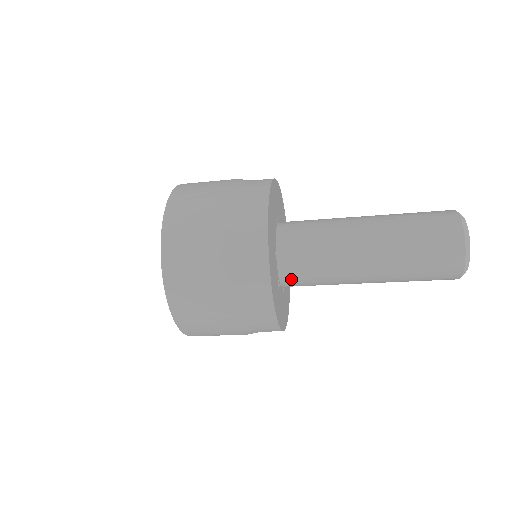
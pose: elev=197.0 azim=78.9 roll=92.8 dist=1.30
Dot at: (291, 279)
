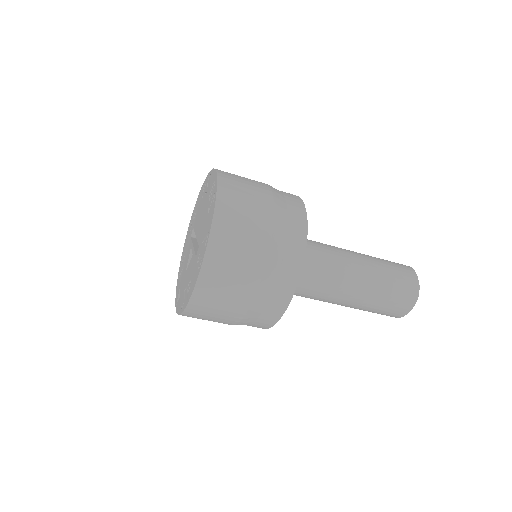
Dot at: occluded
